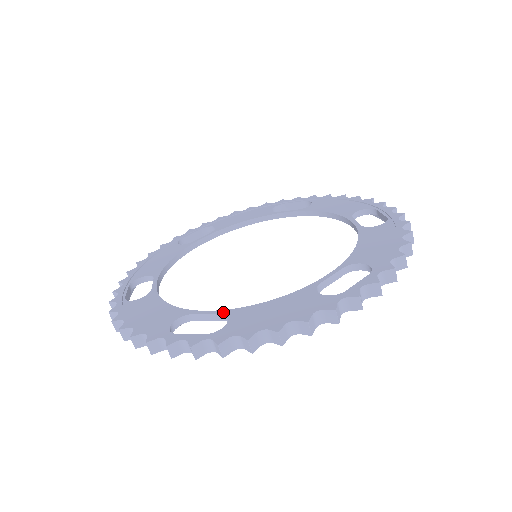
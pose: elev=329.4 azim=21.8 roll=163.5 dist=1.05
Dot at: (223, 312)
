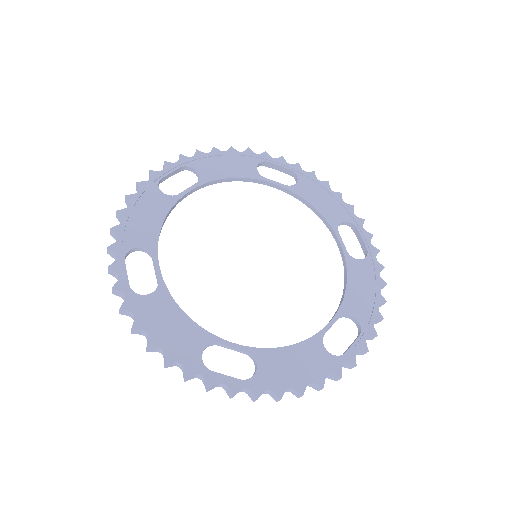
Dot at: (249, 350)
